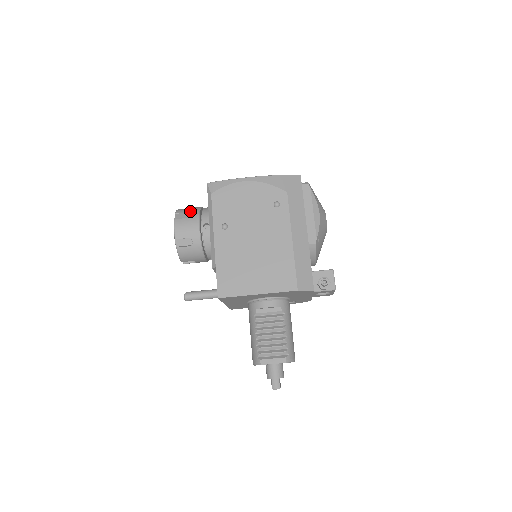
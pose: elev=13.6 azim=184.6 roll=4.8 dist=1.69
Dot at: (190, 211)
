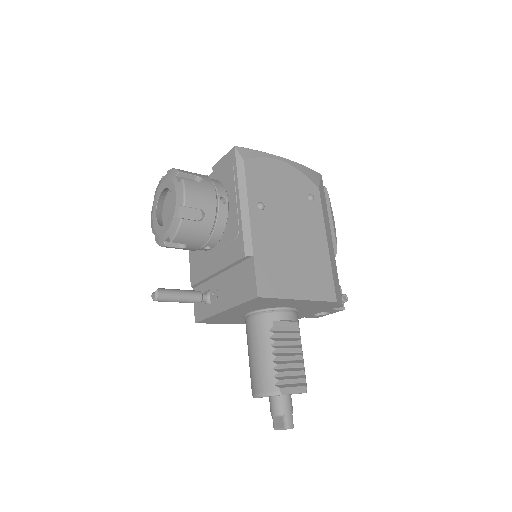
Dot at: (198, 175)
